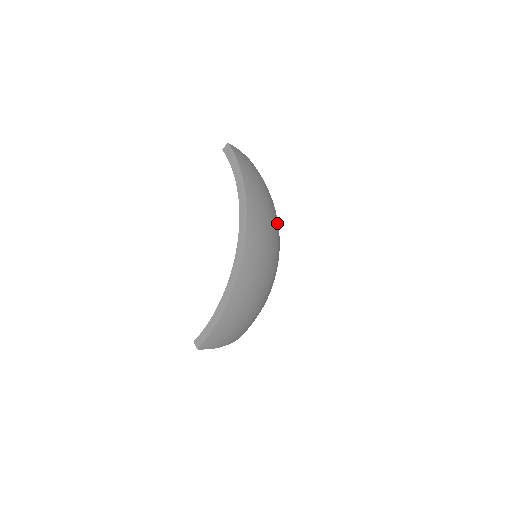
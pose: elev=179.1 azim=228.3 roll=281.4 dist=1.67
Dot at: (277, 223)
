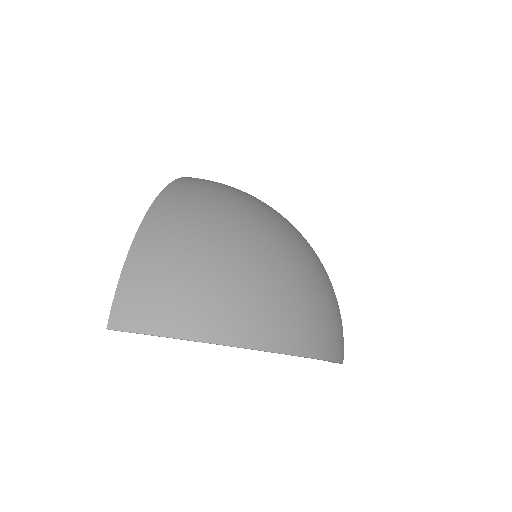
Dot at: (266, 208)
